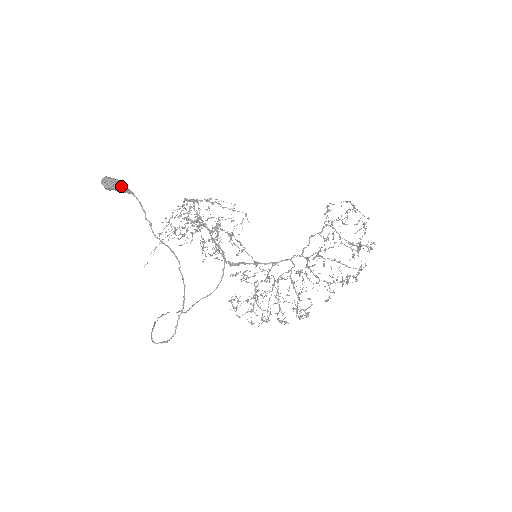
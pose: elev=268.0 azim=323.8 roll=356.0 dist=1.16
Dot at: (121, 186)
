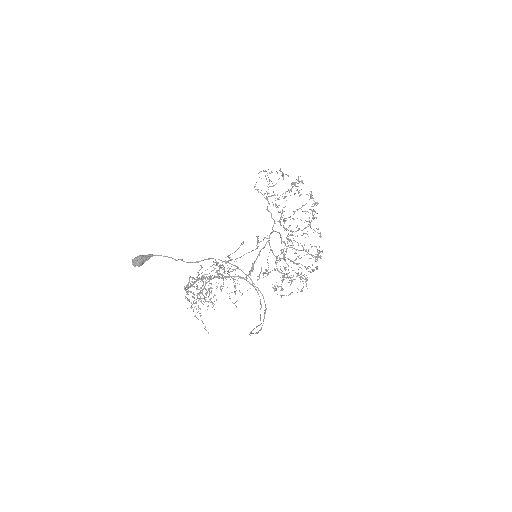
Dot at: (145, 255)
